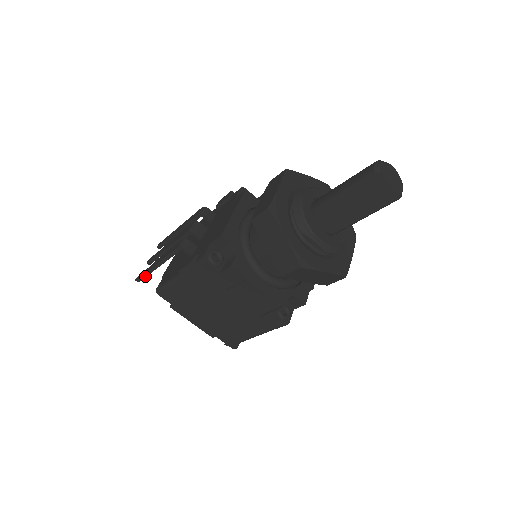
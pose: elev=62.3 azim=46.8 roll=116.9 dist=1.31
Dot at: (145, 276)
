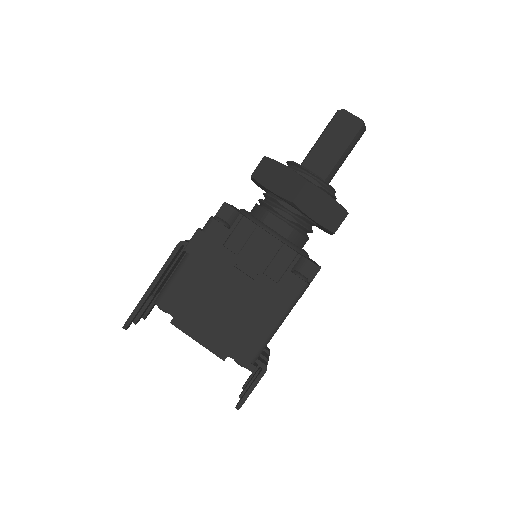
Dot at: (136, 311)
